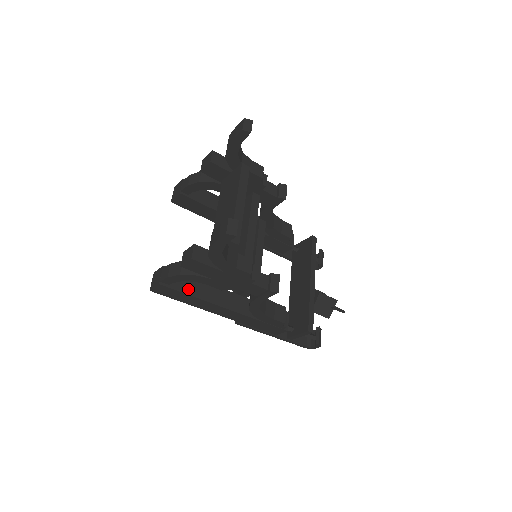
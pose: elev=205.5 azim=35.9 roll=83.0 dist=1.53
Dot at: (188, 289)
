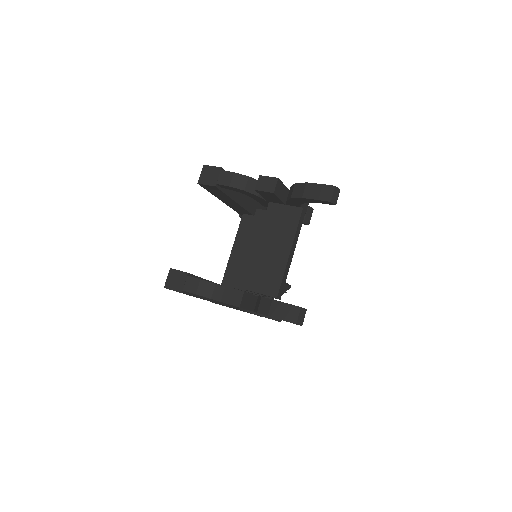
Dot at: occluded
